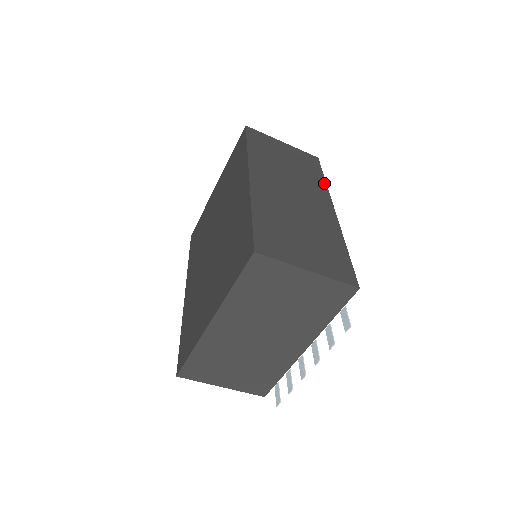
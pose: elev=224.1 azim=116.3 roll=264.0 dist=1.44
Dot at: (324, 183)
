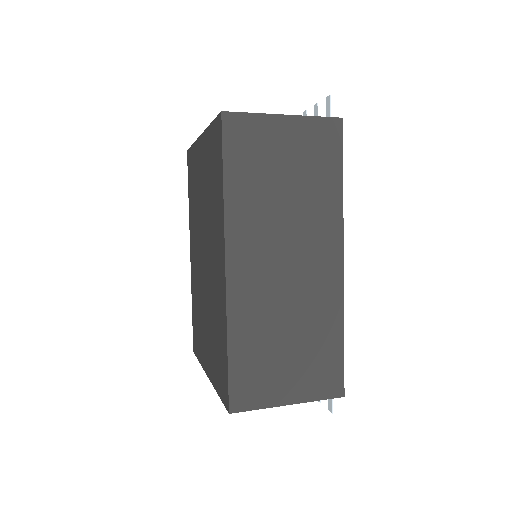
Dot at: (339, 196)
